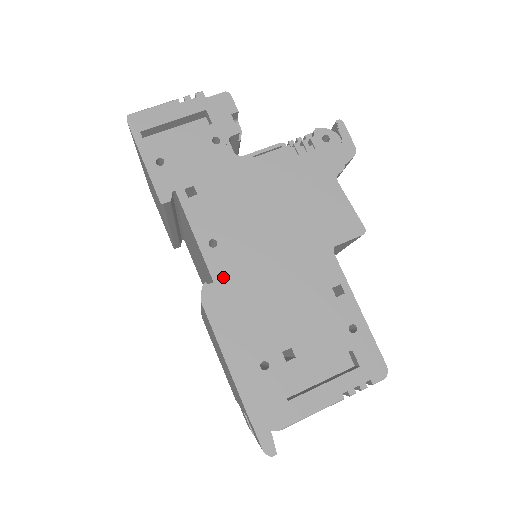
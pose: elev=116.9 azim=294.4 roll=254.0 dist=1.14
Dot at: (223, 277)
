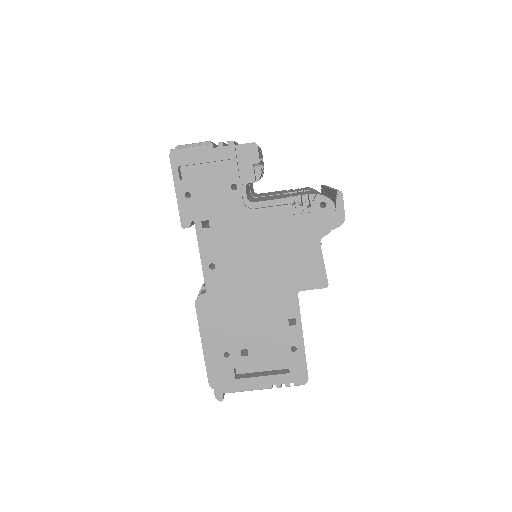
Dot at: (214, 291)
